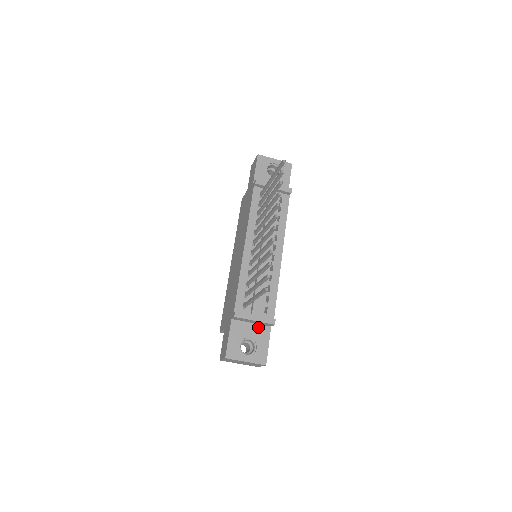
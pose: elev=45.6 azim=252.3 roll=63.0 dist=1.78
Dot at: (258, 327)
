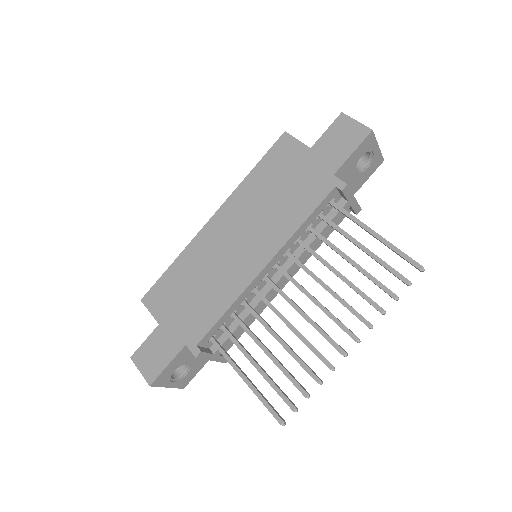
Dot at: occluded
